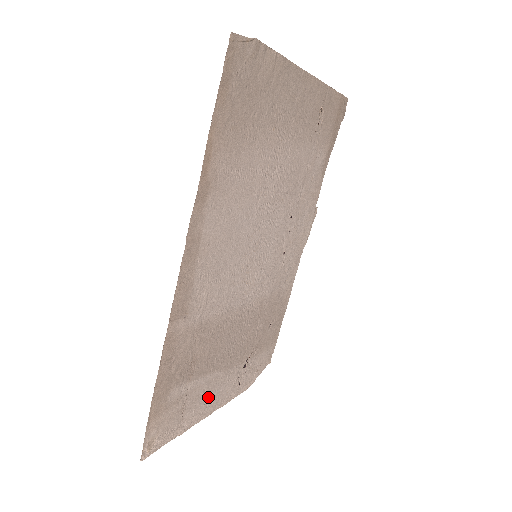
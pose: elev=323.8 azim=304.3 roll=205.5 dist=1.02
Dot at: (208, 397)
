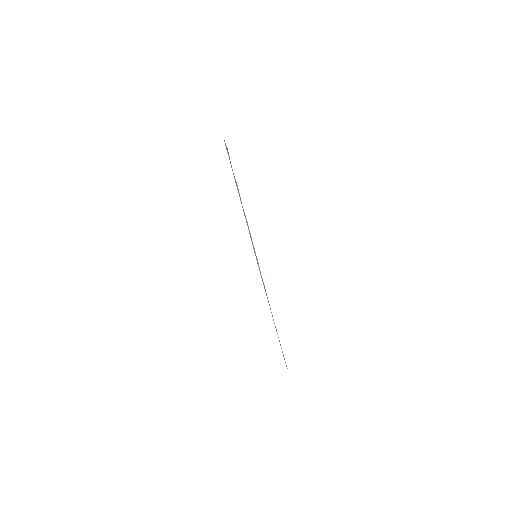
Dot at: occluded
